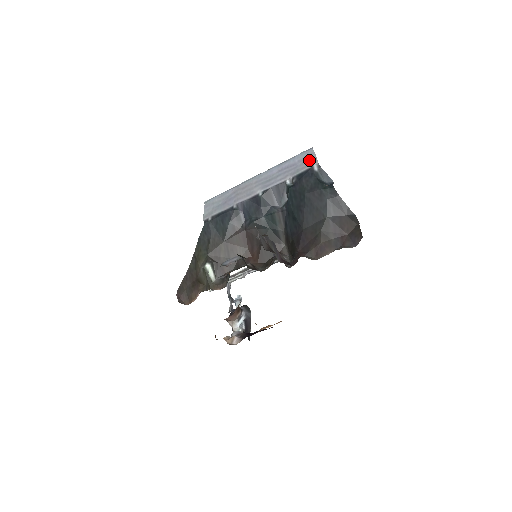
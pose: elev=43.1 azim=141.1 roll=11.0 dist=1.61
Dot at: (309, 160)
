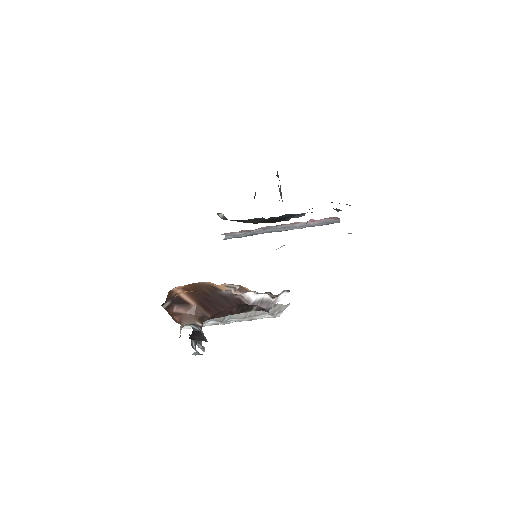
Dot at: occluded
